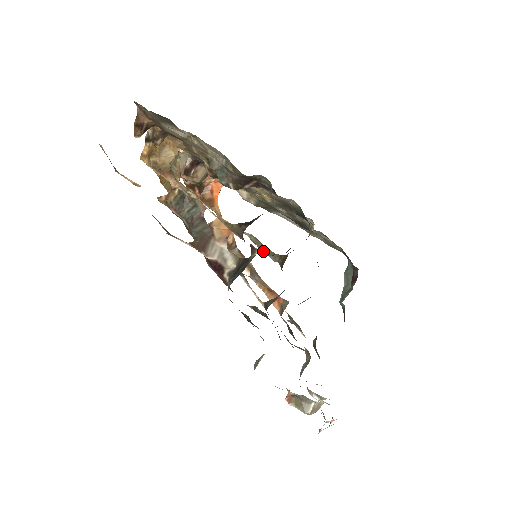
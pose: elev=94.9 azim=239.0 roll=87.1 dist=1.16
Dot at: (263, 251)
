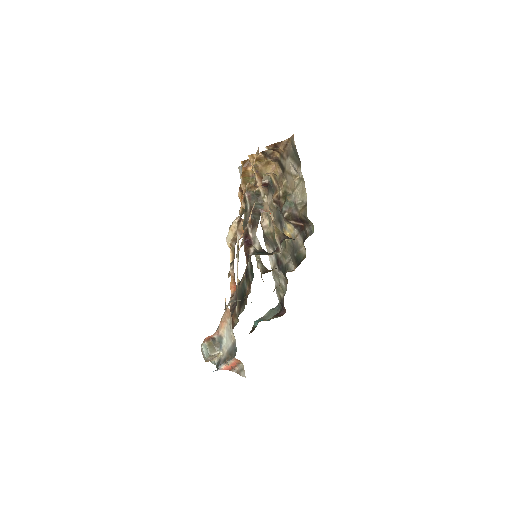
Dot at: (257, 257)
